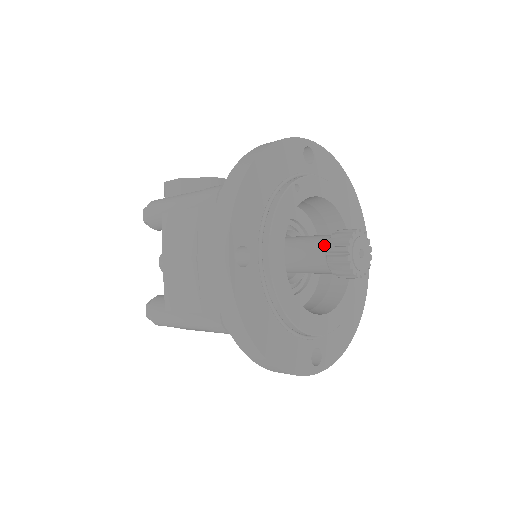
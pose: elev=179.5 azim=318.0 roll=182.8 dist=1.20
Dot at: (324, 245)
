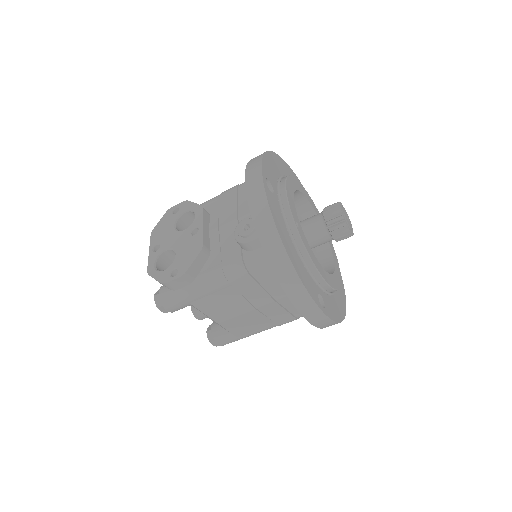
Dot at: (326, 233)
